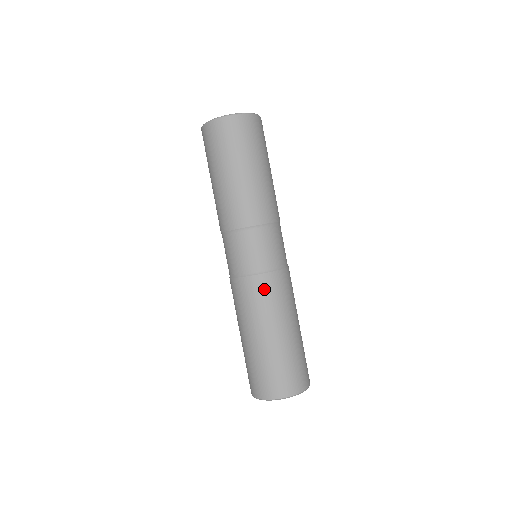
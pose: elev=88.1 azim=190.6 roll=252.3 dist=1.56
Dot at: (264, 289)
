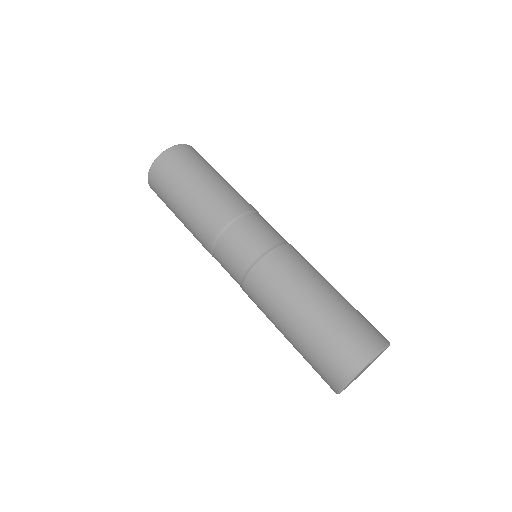
Dot at: (267, 275)
